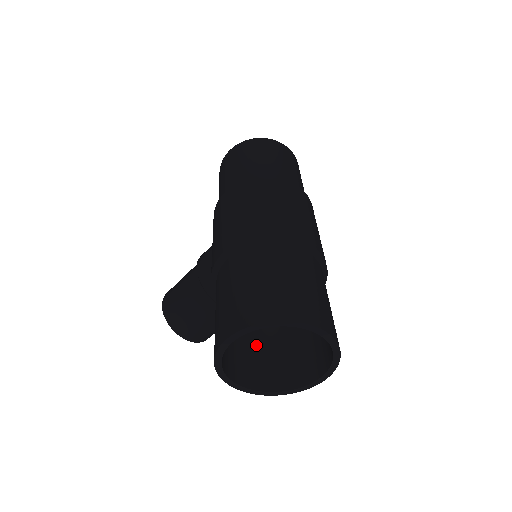
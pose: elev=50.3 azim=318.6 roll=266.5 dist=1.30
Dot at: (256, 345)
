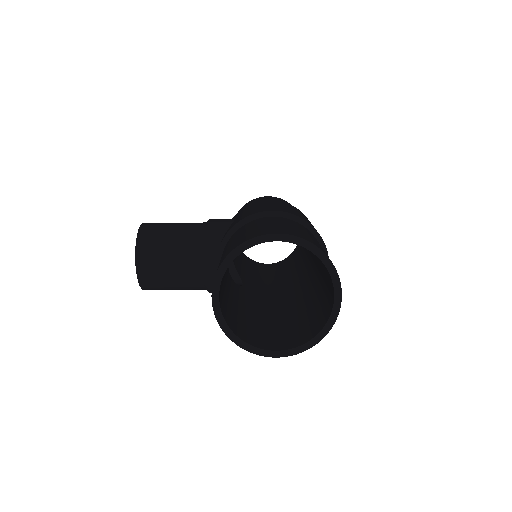
Dot at: (228, 298)
